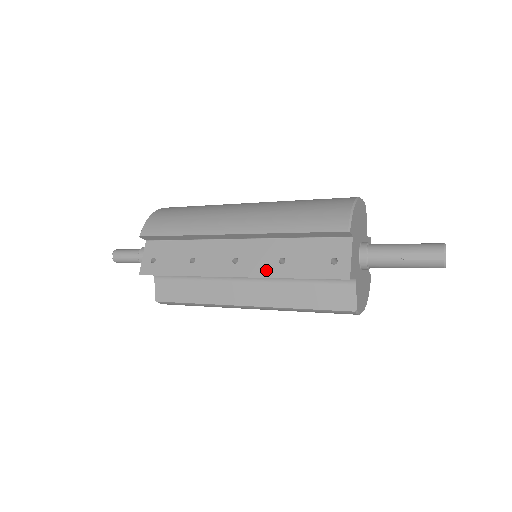
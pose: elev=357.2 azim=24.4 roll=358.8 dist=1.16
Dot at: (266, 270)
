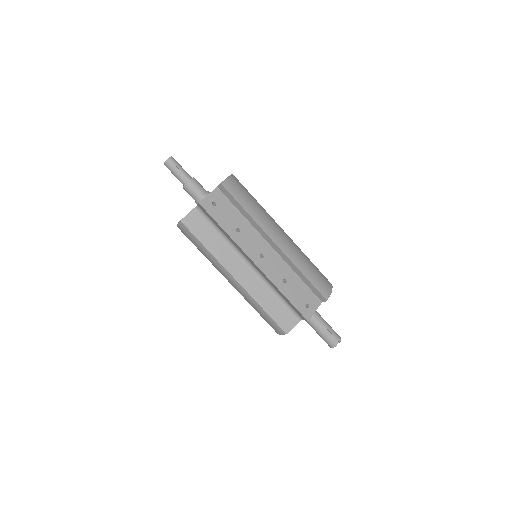
Dot at: (274, 278)
